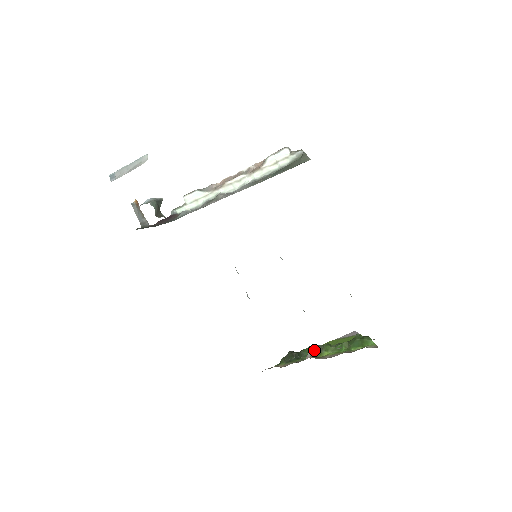
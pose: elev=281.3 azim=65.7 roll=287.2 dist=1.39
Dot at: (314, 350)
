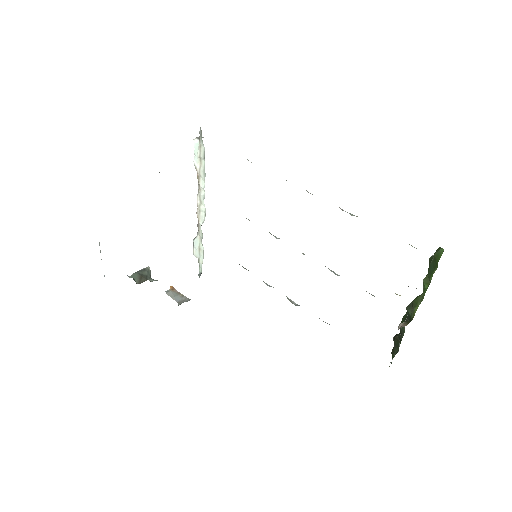
Dot at: (407, 316)
